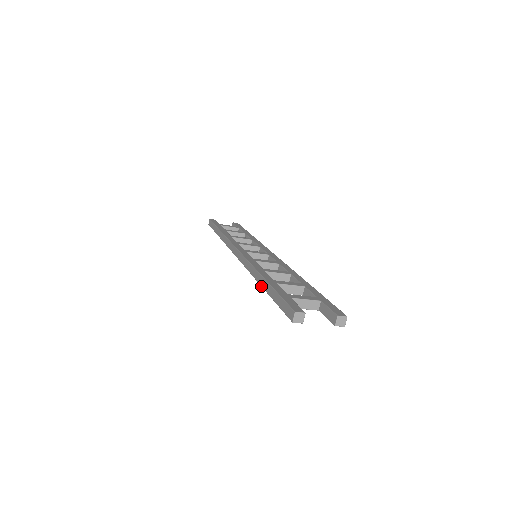
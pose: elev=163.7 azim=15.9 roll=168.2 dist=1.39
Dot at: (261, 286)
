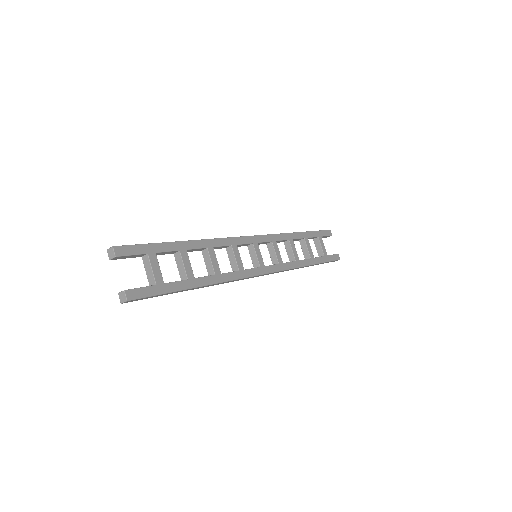
Dot at: occluded
